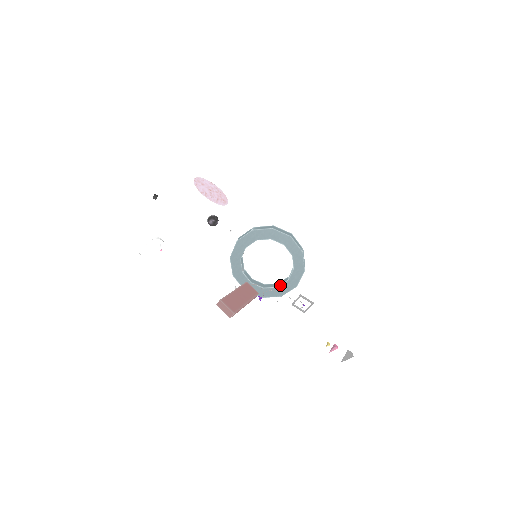
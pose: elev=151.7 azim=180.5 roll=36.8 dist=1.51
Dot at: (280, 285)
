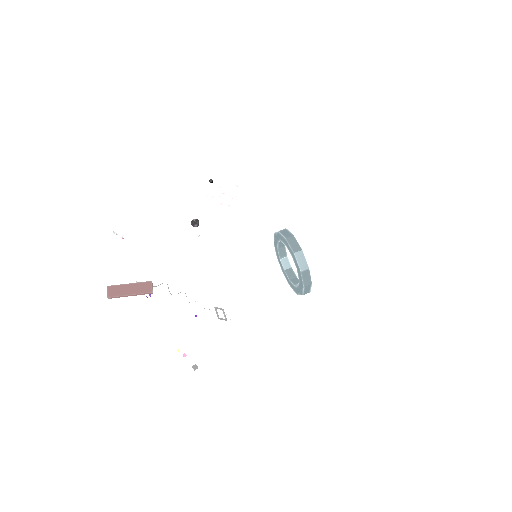
Dot at: (296, 286)
